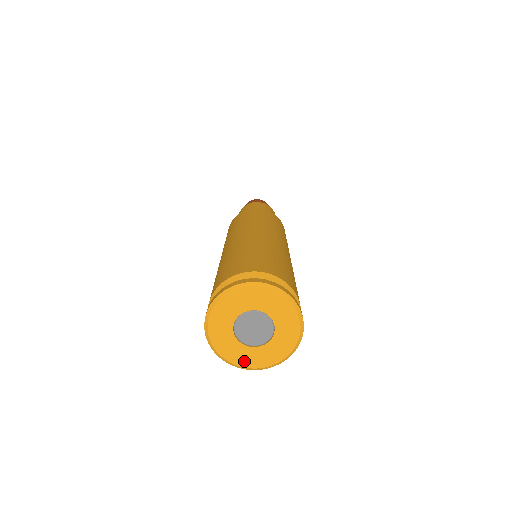
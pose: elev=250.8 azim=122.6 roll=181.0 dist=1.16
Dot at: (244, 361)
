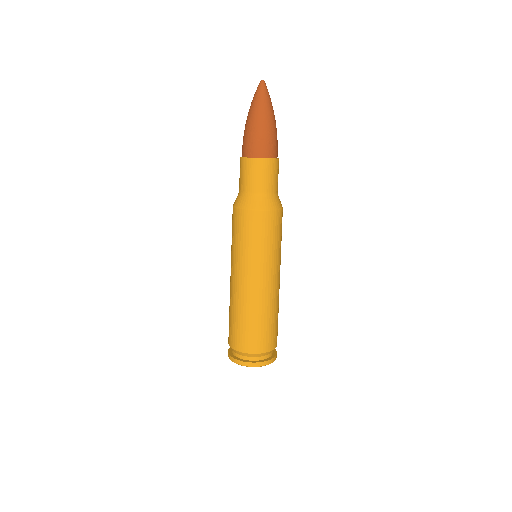
Dot at: occluded
